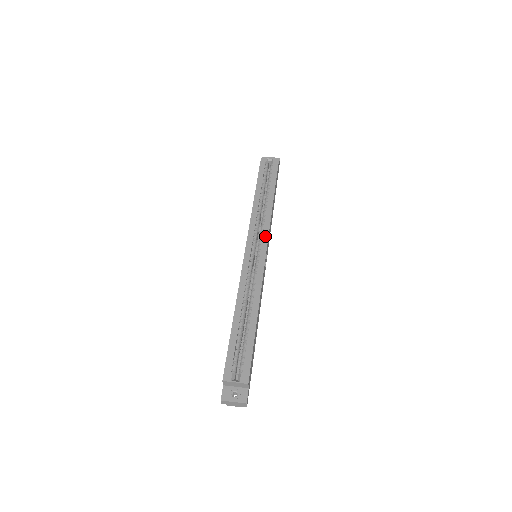
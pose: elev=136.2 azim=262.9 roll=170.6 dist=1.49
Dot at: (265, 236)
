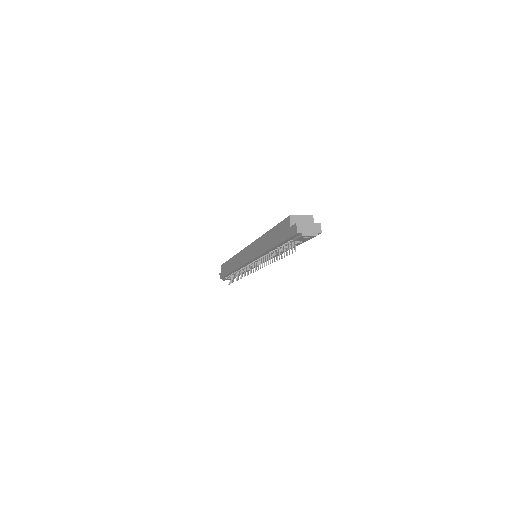
Dot at: occluded
